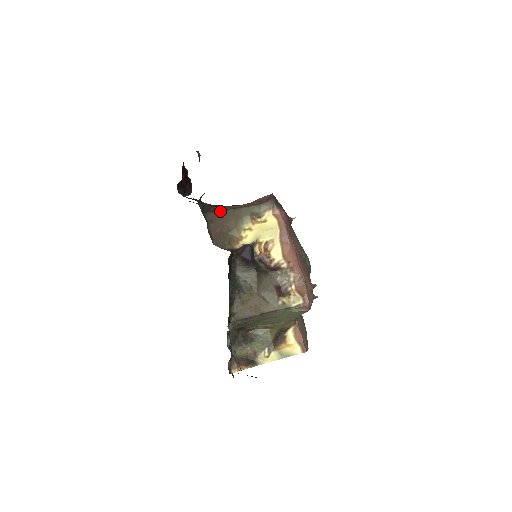
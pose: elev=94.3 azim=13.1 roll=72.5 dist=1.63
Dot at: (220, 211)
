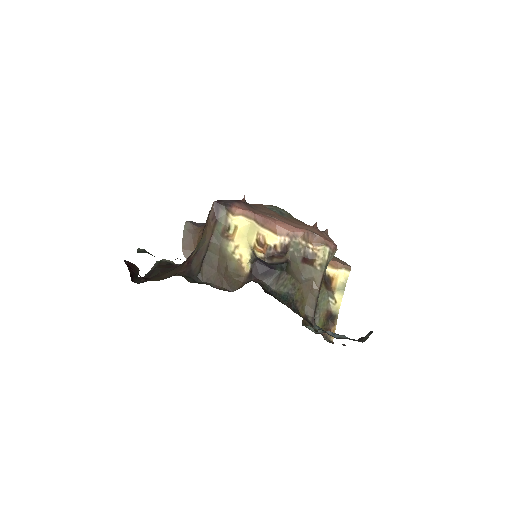
Dot at: (203, 264)
